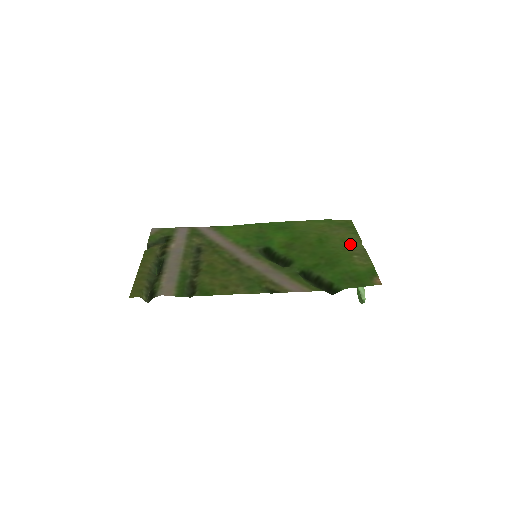
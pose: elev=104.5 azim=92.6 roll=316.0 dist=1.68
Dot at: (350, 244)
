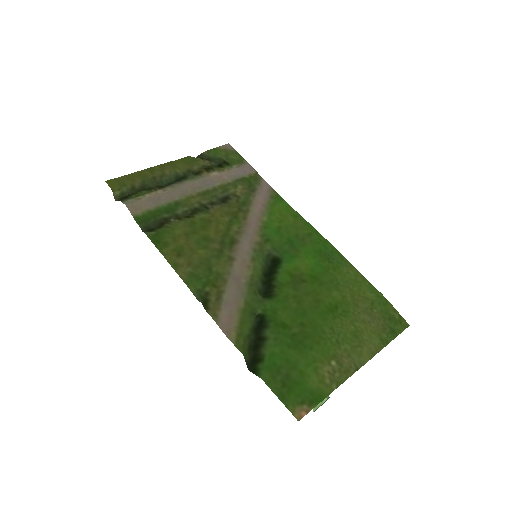
Dot at: (356, 345)
